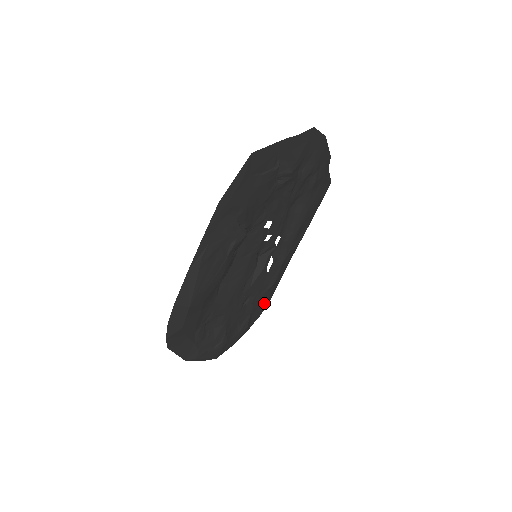
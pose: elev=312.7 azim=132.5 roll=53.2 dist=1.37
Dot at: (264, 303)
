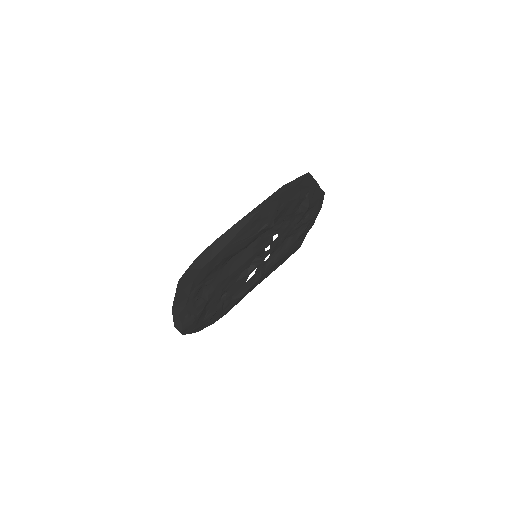
Dot at: (223, 312)
